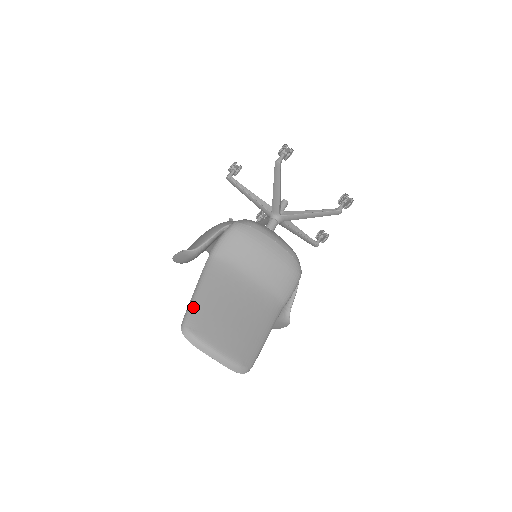
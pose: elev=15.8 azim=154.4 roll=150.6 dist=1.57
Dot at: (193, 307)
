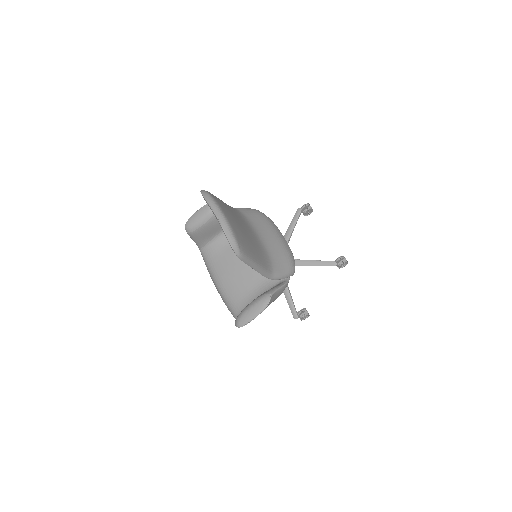
Dot at: occluded
